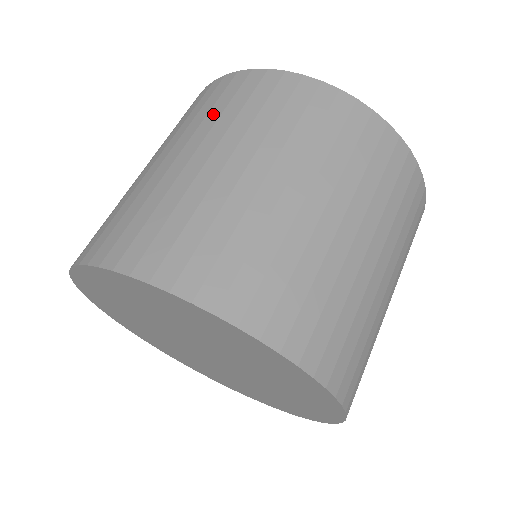
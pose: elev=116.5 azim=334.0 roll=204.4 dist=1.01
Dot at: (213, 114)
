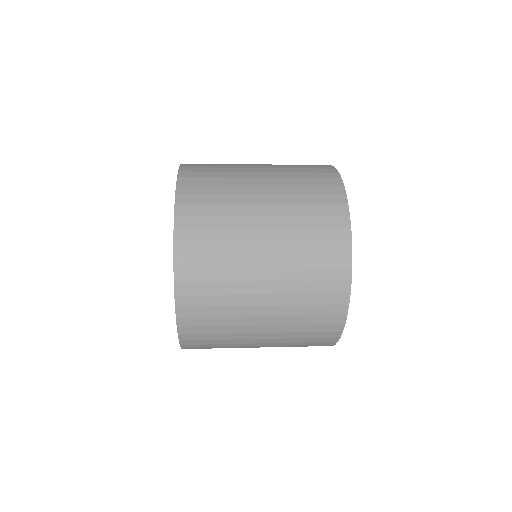
Dot at: occluded
